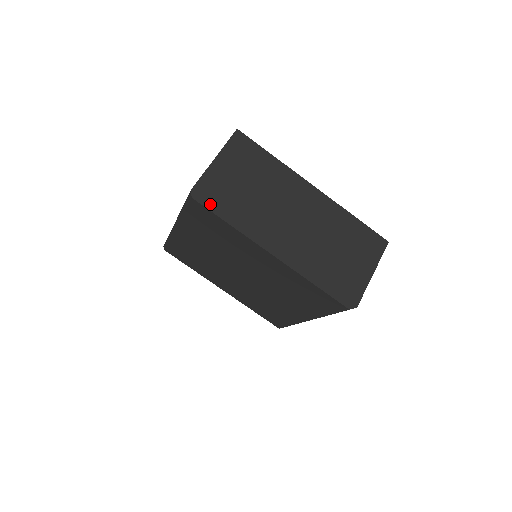
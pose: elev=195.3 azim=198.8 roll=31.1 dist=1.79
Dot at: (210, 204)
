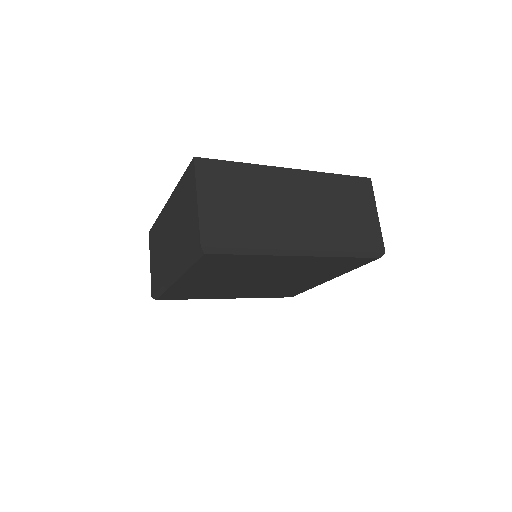
Dot at: (225, 249)
